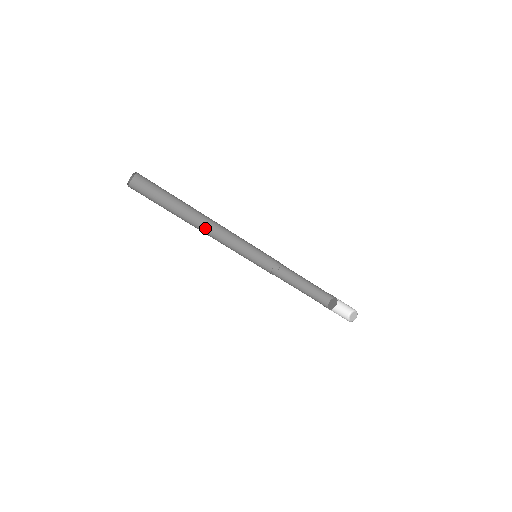
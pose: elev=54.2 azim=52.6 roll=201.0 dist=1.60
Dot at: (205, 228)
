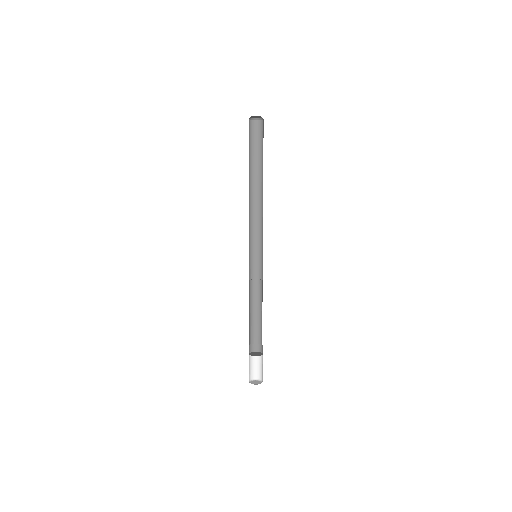
Dot at: (249, 200)
